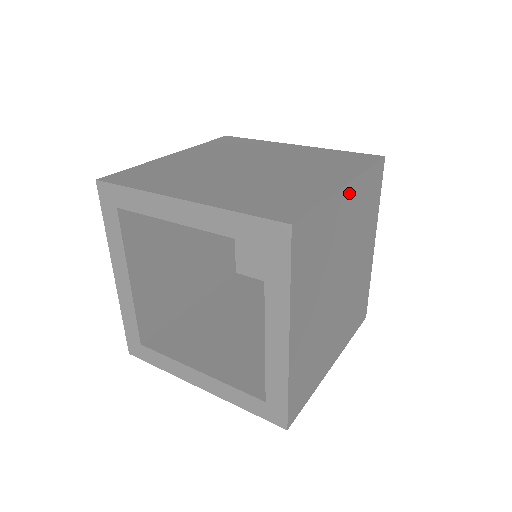
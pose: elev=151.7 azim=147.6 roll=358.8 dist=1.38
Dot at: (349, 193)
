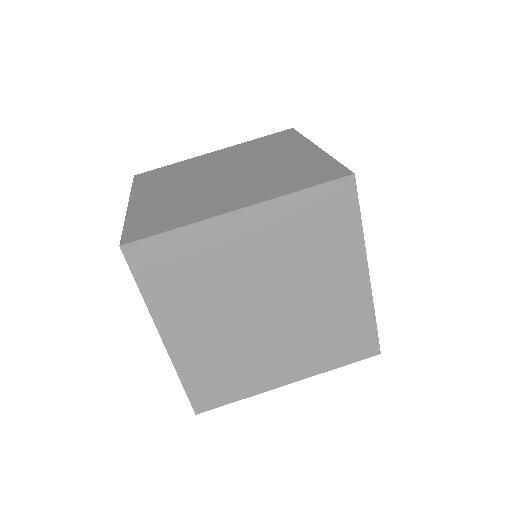
Dot at: (249, 218)
